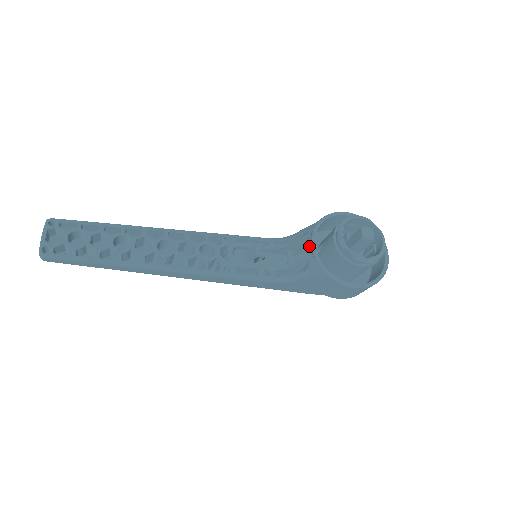
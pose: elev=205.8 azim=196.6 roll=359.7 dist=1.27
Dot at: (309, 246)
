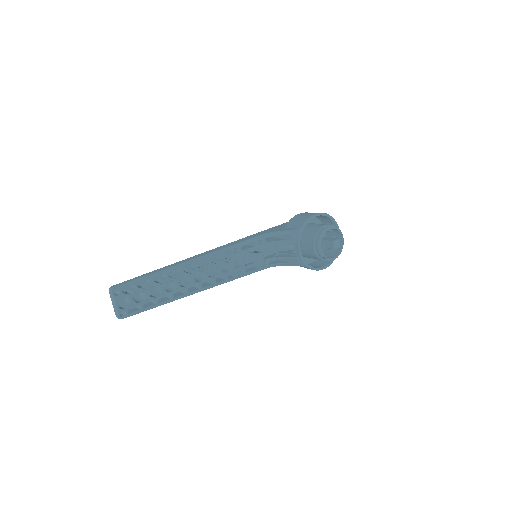
Dot at: (295, 249)
